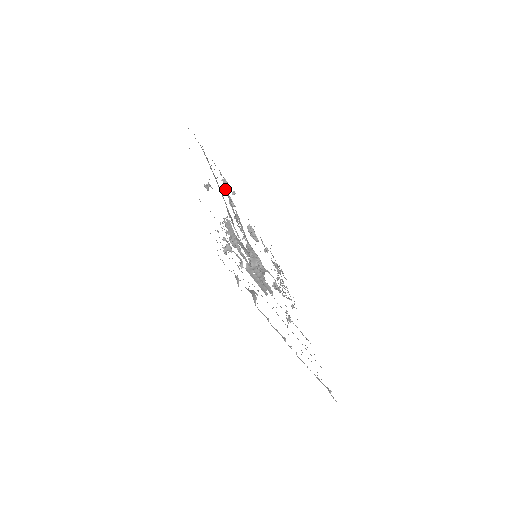
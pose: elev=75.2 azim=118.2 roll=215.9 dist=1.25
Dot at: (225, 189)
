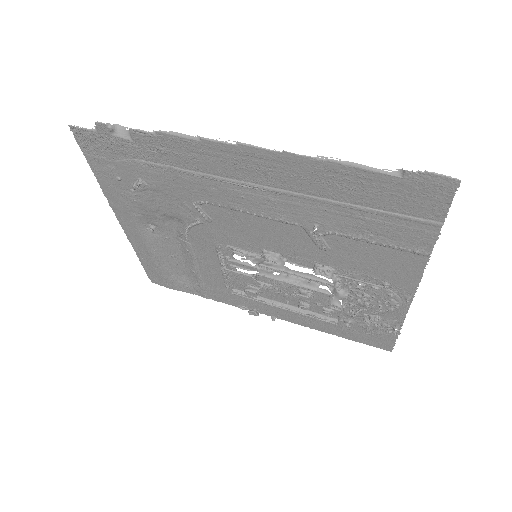
Dot at: (224, 282)
